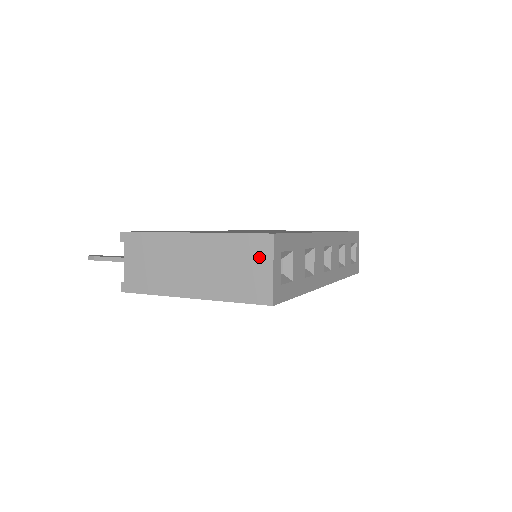
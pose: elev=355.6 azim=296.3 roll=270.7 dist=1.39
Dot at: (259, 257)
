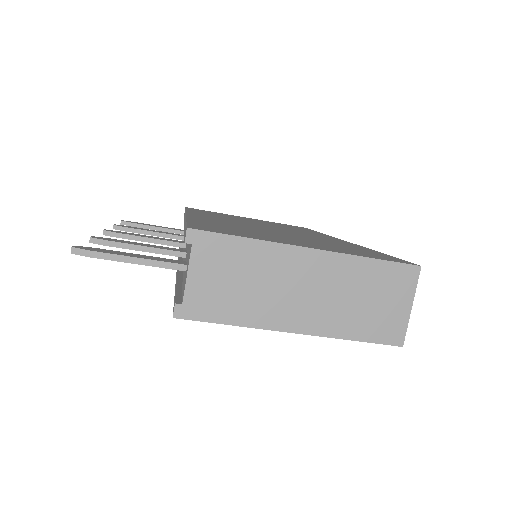
Dot at: (399, 291)
